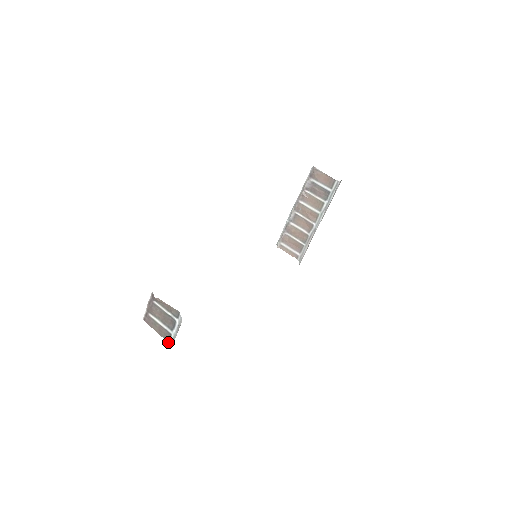
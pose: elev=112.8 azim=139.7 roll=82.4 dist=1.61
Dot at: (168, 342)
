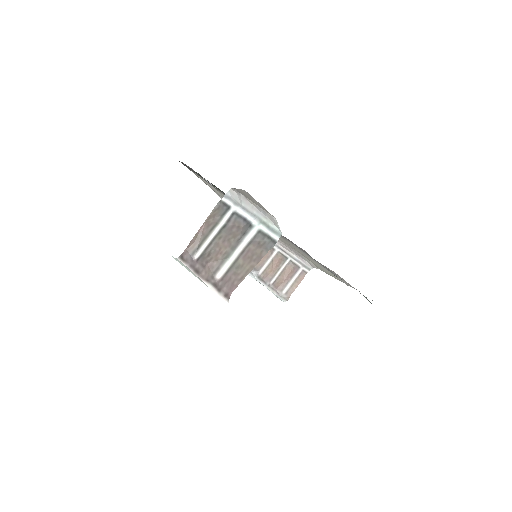
Dot at: (275, 243)
